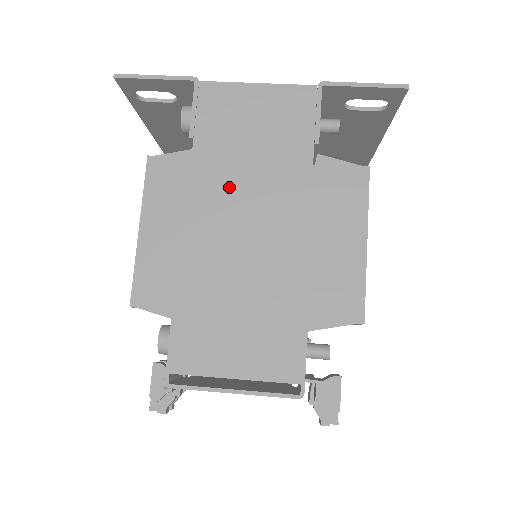
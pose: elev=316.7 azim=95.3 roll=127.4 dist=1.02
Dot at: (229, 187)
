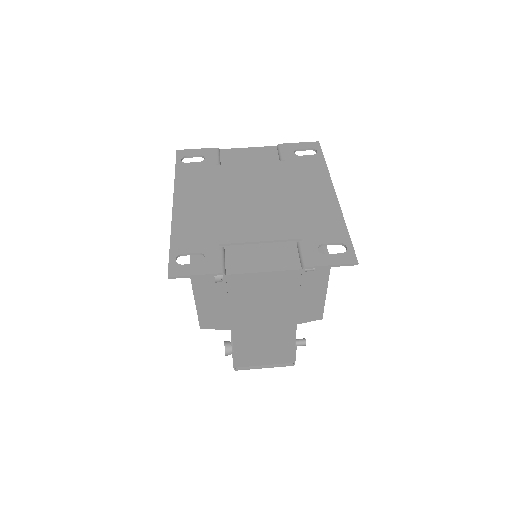
Dot at: (253, 314)
